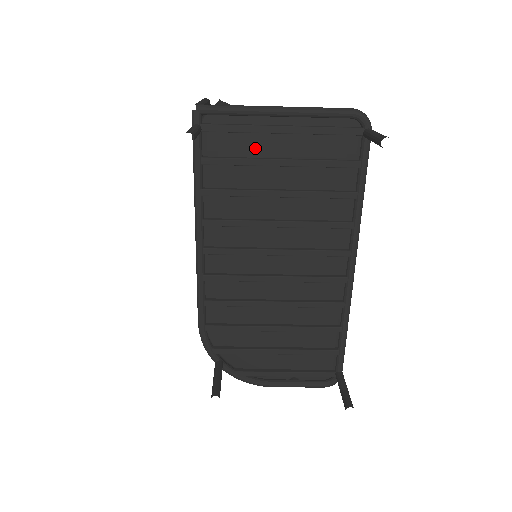
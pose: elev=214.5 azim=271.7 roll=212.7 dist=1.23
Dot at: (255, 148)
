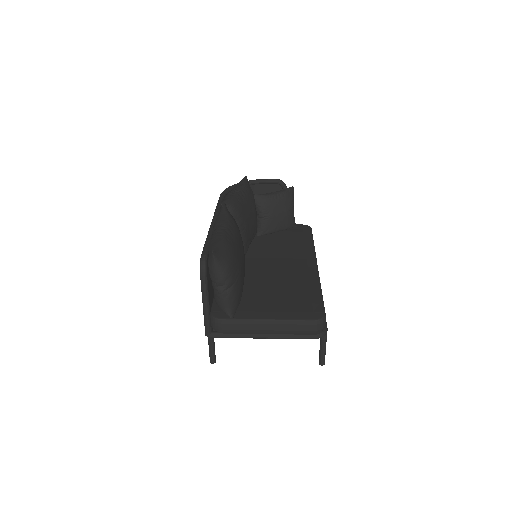
Dot at: occluded
